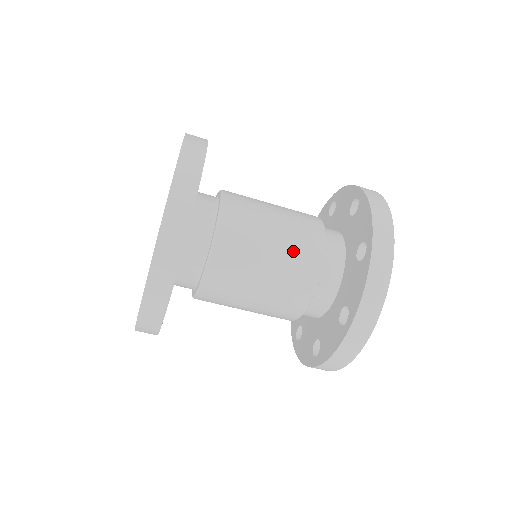
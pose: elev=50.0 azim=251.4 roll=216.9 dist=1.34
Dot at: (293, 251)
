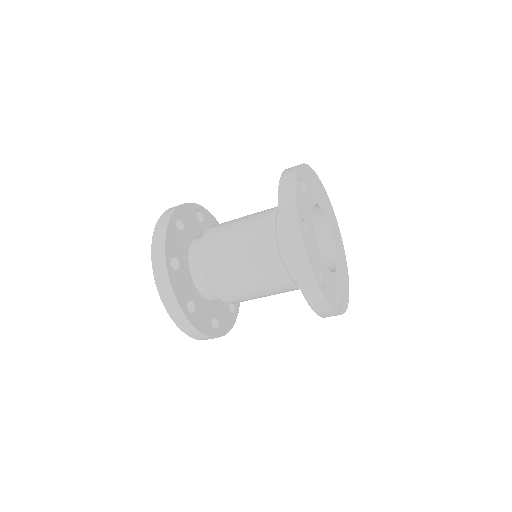
Dot at: (252, 222)
